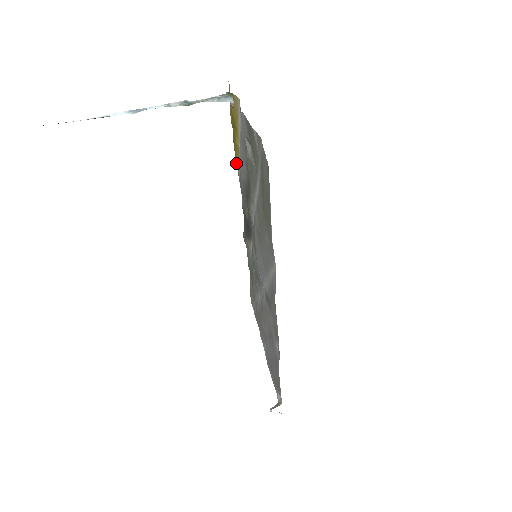
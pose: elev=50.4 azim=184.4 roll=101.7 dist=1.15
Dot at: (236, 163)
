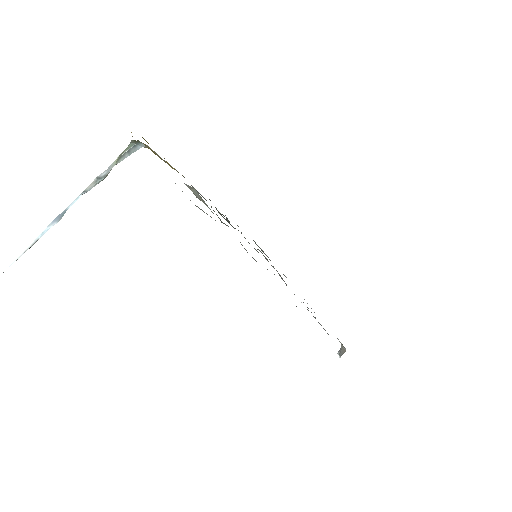
Dot at: occluded
